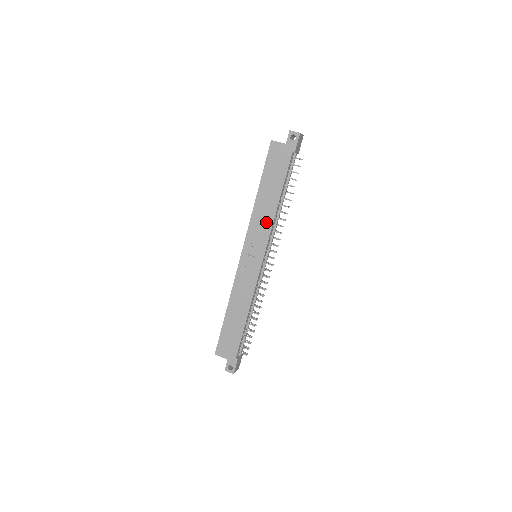
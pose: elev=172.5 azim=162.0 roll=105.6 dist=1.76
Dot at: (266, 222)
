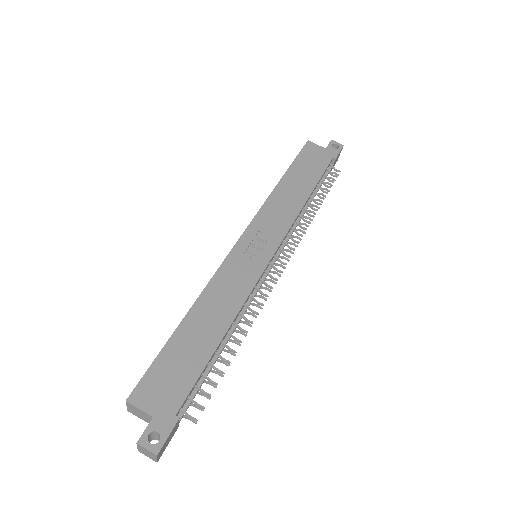
Dot at: (287, 212)
